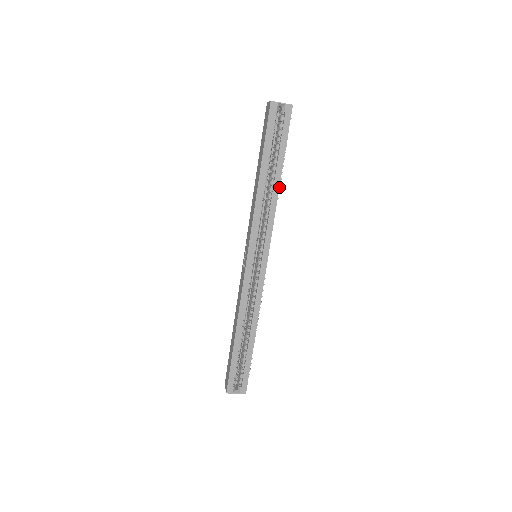
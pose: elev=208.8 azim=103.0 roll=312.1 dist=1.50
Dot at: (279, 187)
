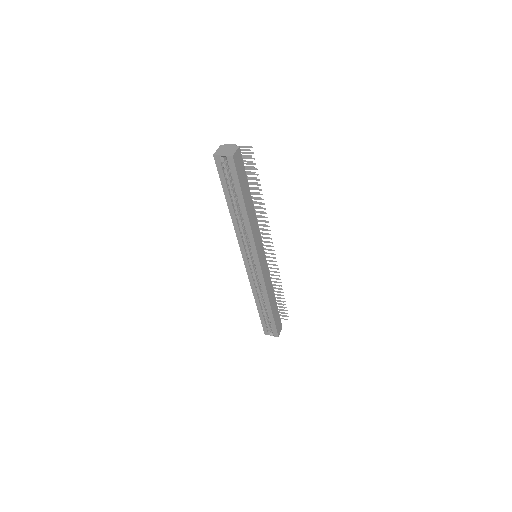
Dot at: (248, 217)
